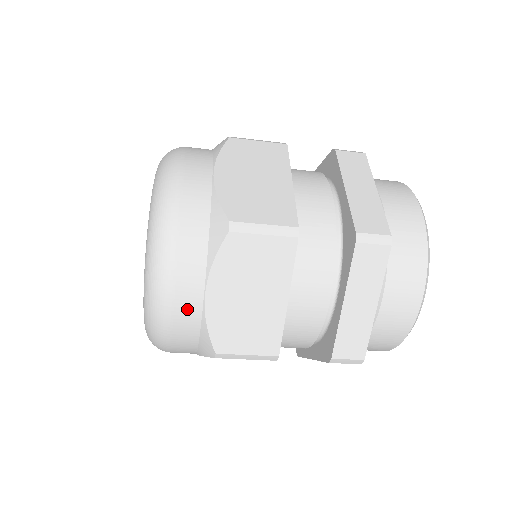
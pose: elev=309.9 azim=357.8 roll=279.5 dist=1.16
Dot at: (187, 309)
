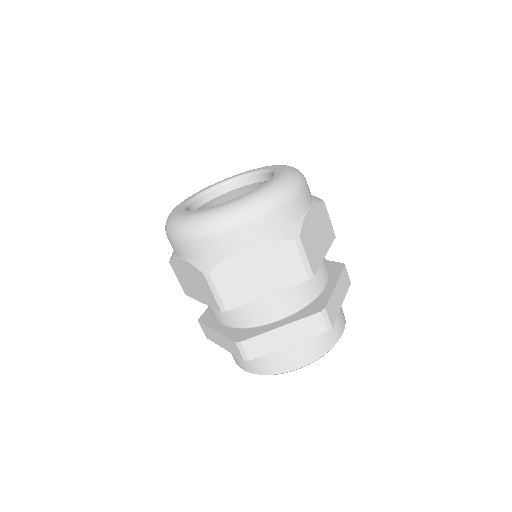
Dot at: (301, 204)
